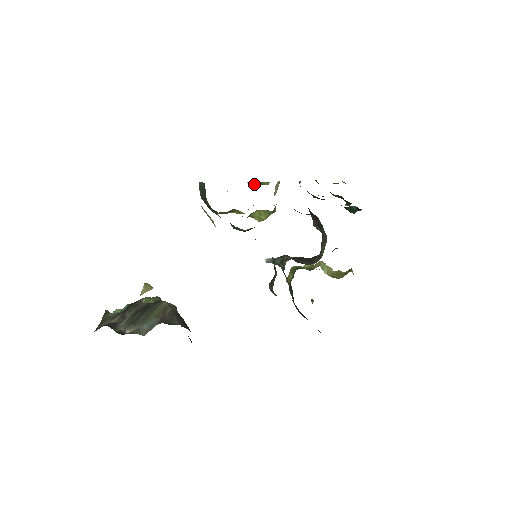
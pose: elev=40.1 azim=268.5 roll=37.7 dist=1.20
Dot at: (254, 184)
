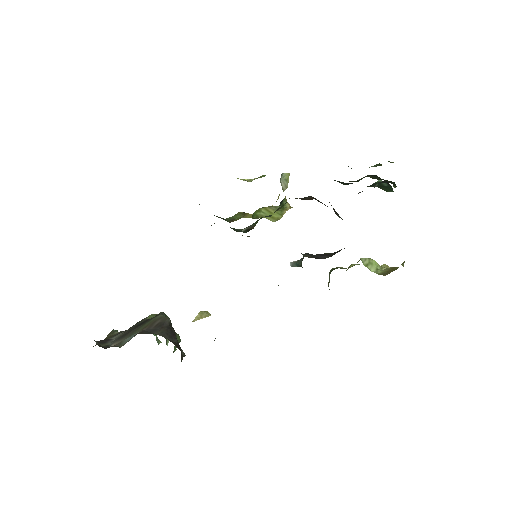
Dot at: (252, 180)
